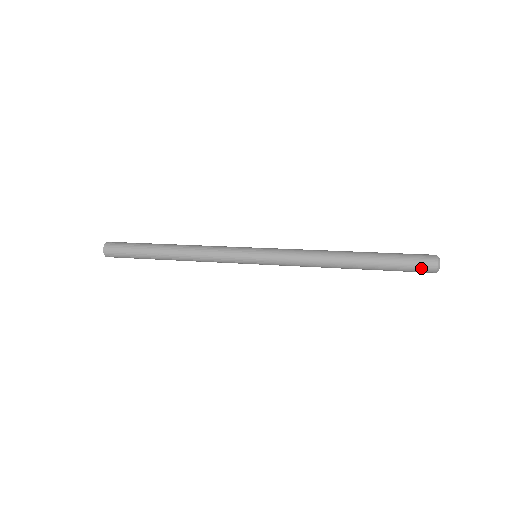
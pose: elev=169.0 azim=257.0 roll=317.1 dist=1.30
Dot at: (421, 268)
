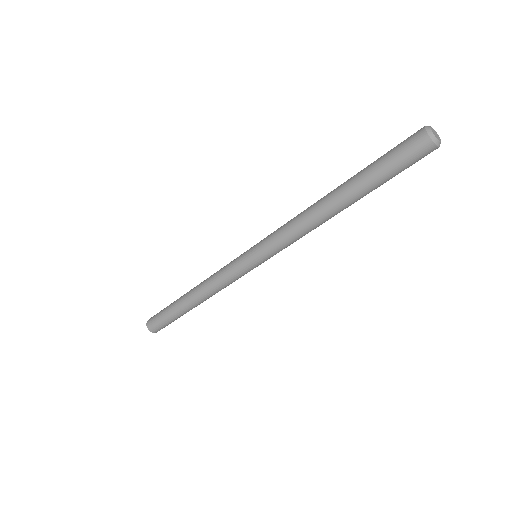
Dot at: (407, 143)
